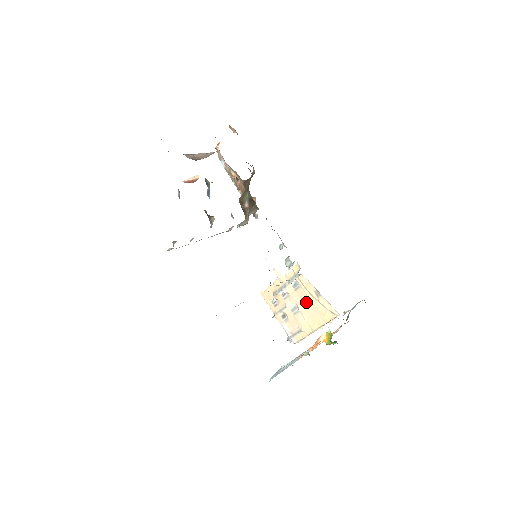
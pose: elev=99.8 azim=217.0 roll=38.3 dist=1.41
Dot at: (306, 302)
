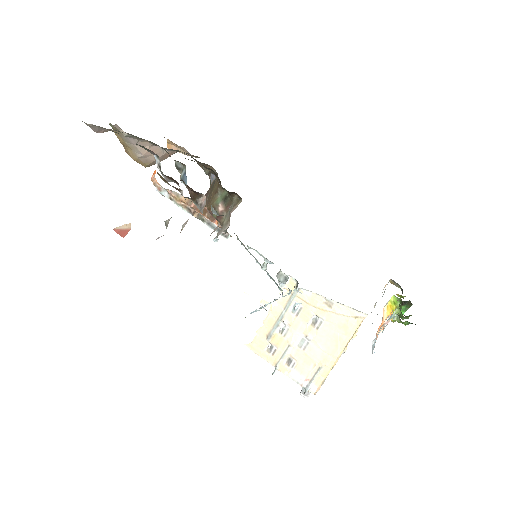
Dot at: (316, 324)
